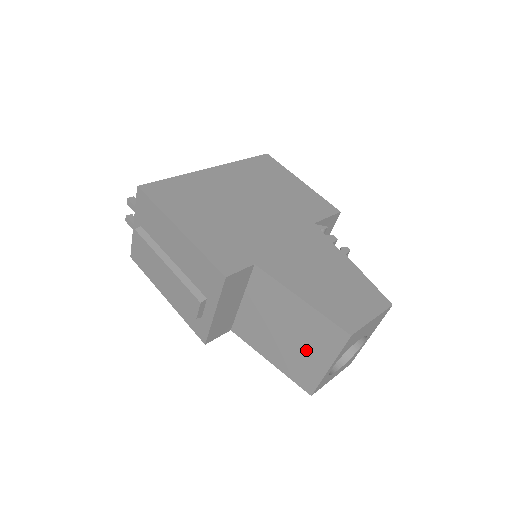
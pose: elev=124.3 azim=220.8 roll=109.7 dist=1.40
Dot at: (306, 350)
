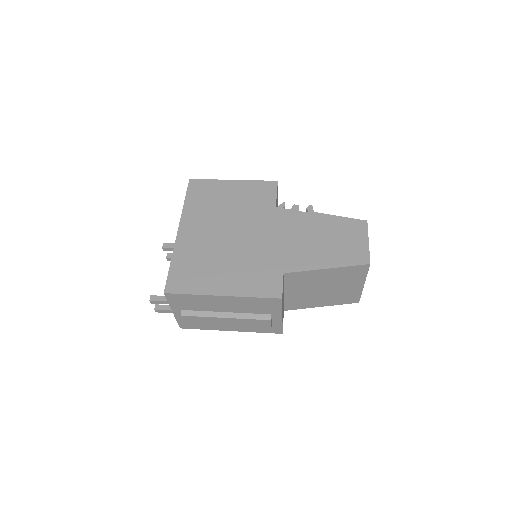
Dot at: (344, 287)
